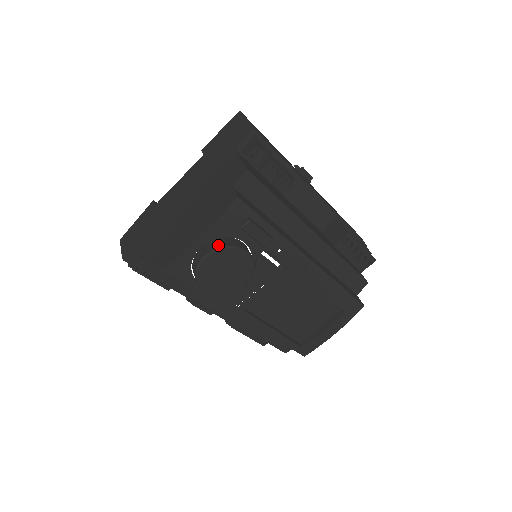
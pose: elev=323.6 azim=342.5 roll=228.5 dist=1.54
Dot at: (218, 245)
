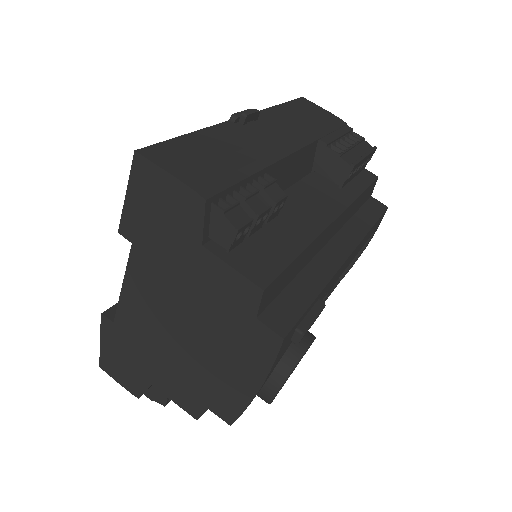
Dot at: (281, 375)
